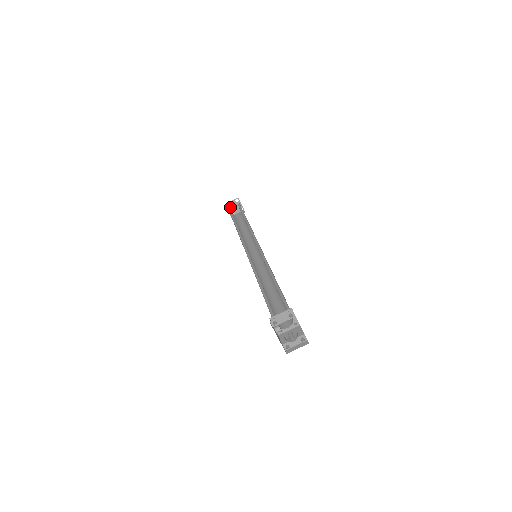
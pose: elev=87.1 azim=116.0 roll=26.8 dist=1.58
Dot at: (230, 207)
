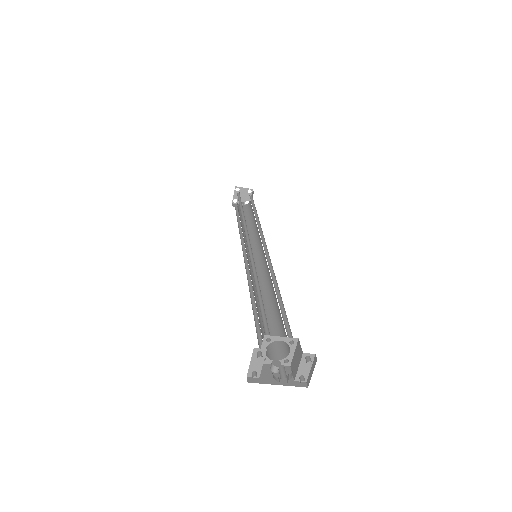
Dot at: occluded
